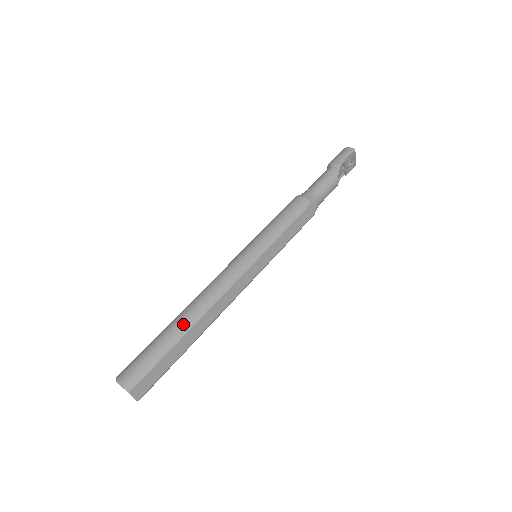
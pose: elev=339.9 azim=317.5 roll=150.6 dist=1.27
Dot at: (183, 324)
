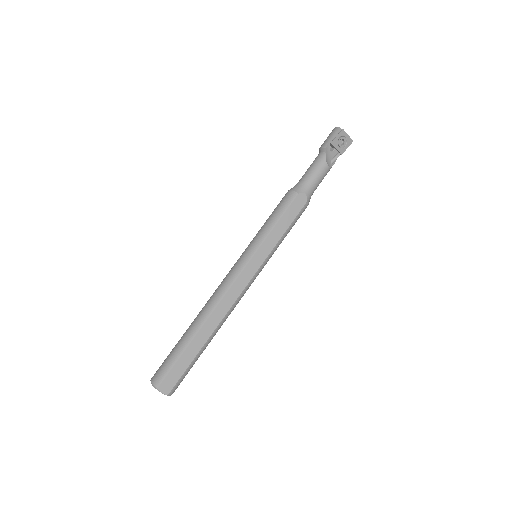
Dot at: (193, 328)
